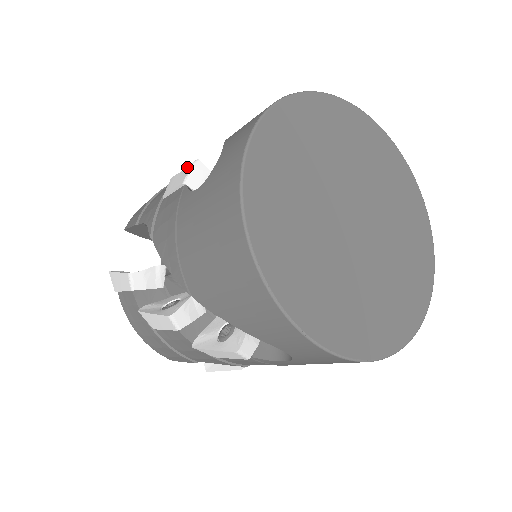
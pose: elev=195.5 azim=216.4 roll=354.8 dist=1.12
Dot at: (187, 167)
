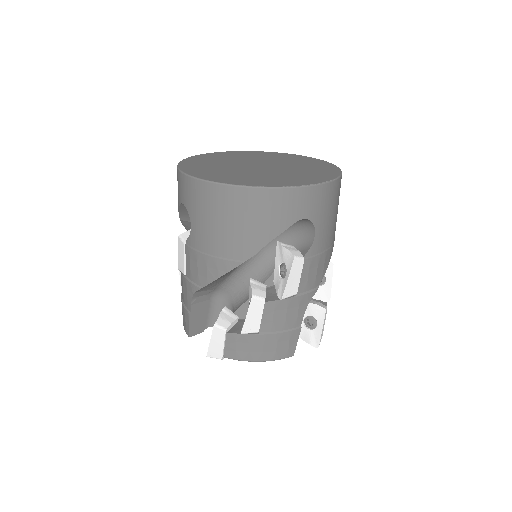
Dot at: occluded
